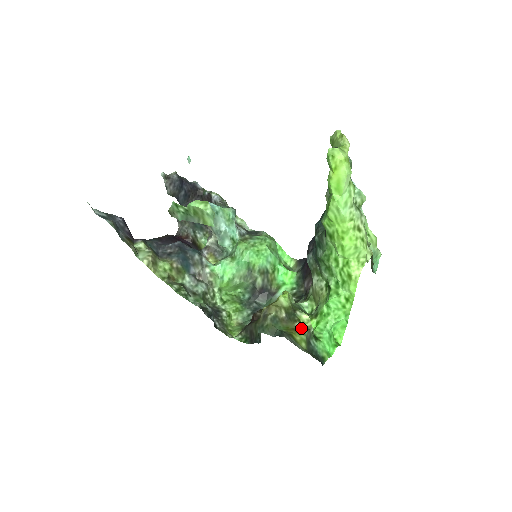
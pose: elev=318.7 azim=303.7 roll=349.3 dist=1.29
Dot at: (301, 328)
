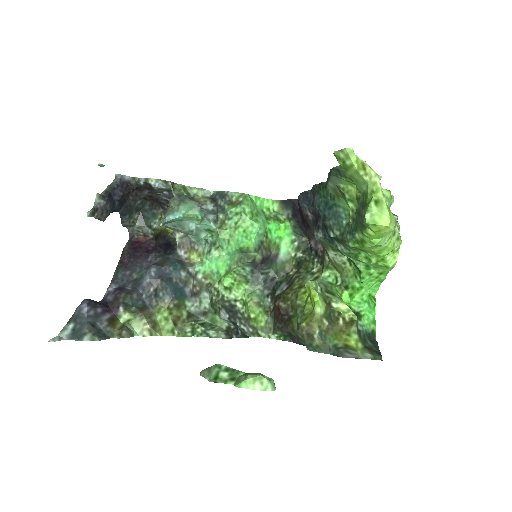
Dot at: (346, 323)
